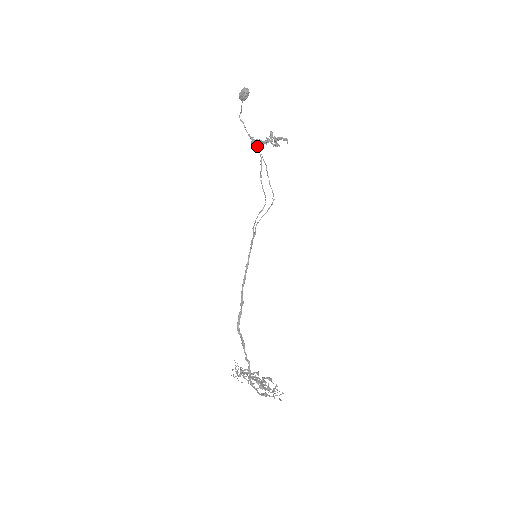
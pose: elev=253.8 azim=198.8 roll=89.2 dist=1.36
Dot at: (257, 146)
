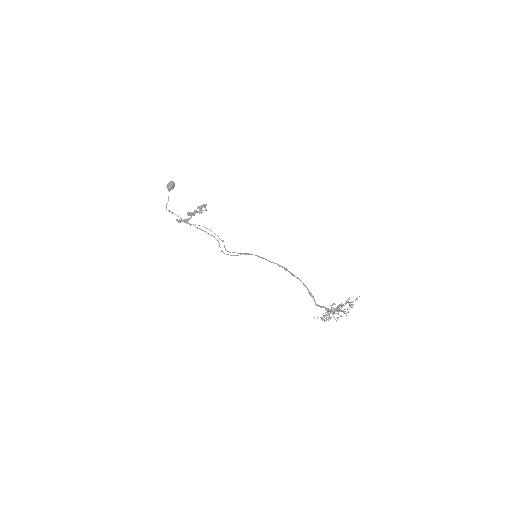
Dot at: (190, 218)
